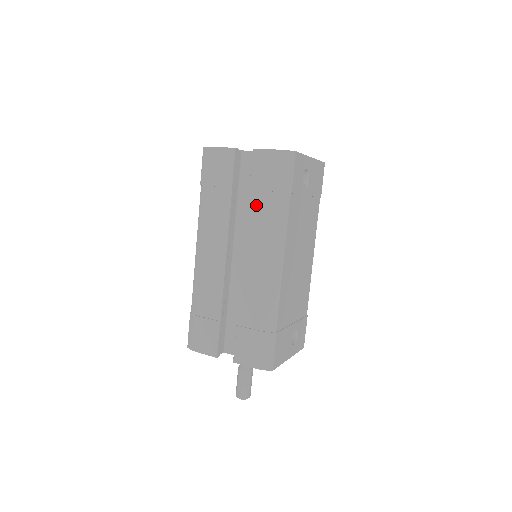
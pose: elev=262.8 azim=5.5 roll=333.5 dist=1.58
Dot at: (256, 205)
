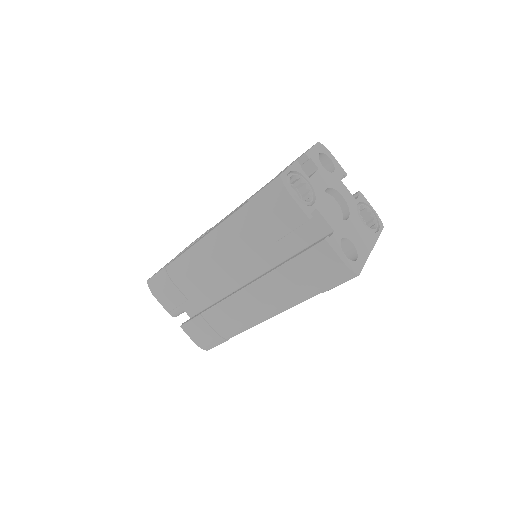
Dot at: (286, 274)
